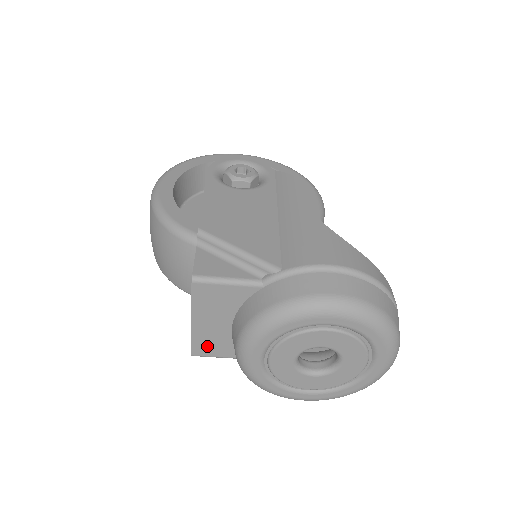
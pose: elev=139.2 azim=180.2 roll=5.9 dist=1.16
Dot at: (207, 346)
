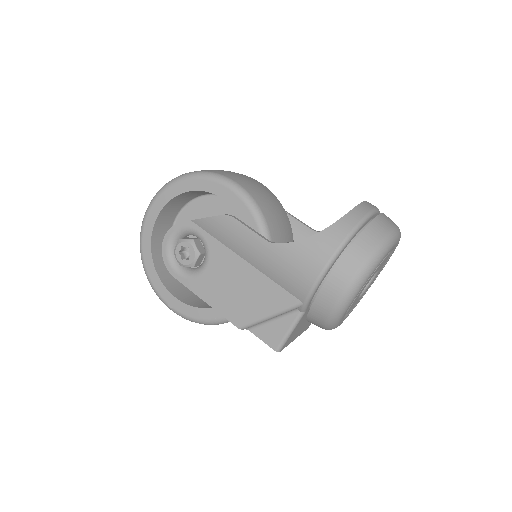
Dot at: (310, 323)
